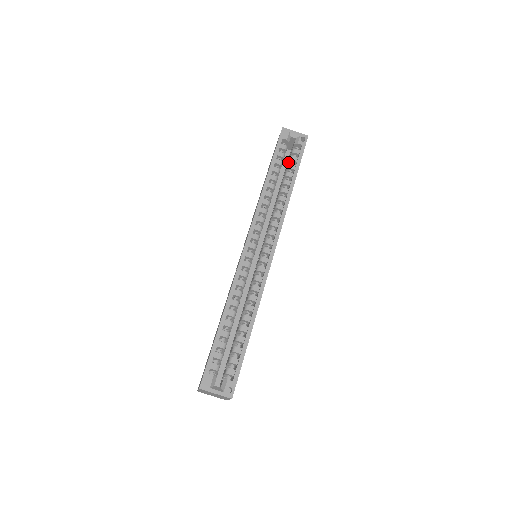
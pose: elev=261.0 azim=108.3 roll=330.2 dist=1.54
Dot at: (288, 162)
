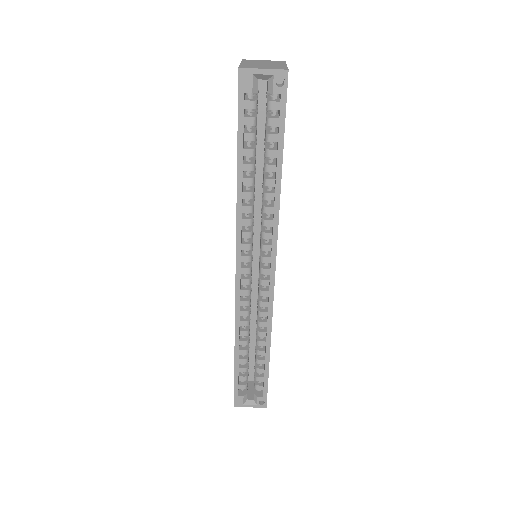
Dot at: (265, 123)
